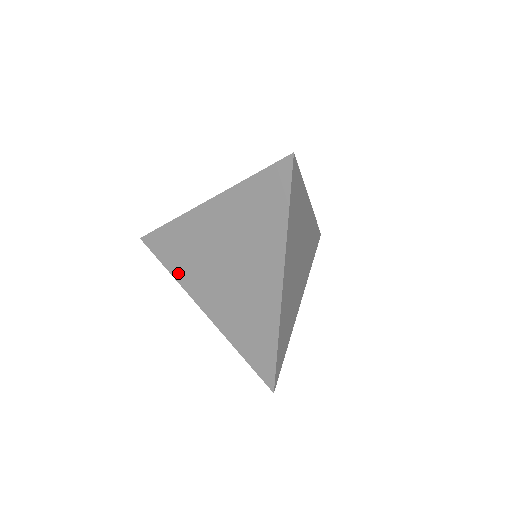
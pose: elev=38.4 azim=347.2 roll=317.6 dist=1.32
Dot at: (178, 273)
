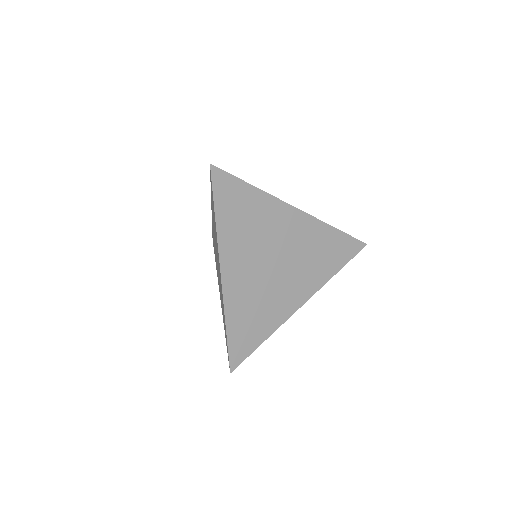
Dot at: (216, 267)
